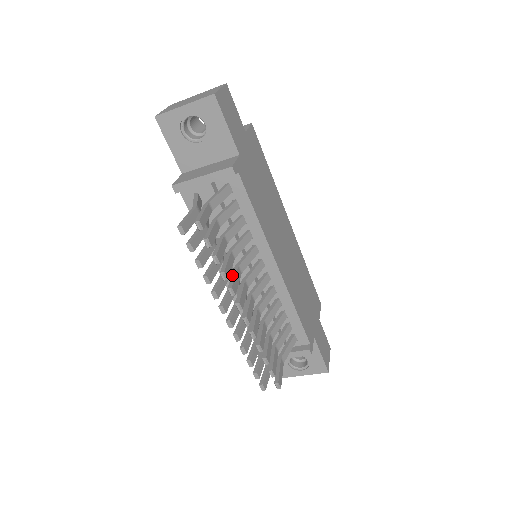
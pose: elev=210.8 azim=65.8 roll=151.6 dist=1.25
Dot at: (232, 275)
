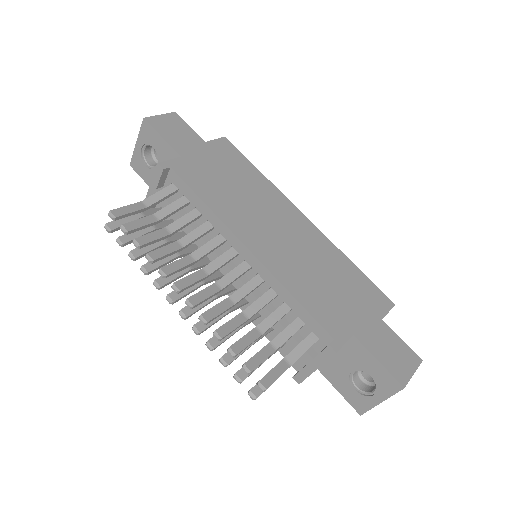
Dot at: (176, 262)
